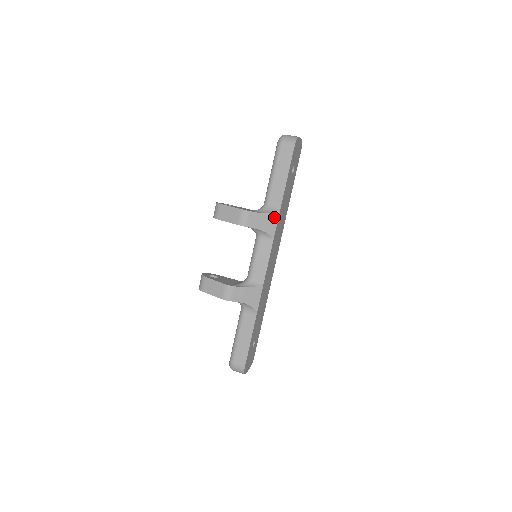
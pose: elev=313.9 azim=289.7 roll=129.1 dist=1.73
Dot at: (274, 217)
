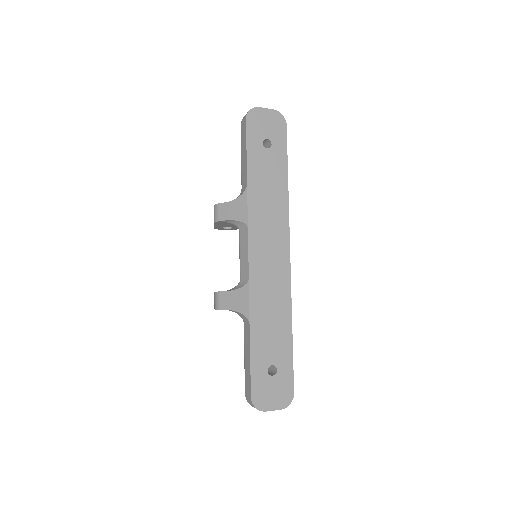
Dot at: (243, 201)
